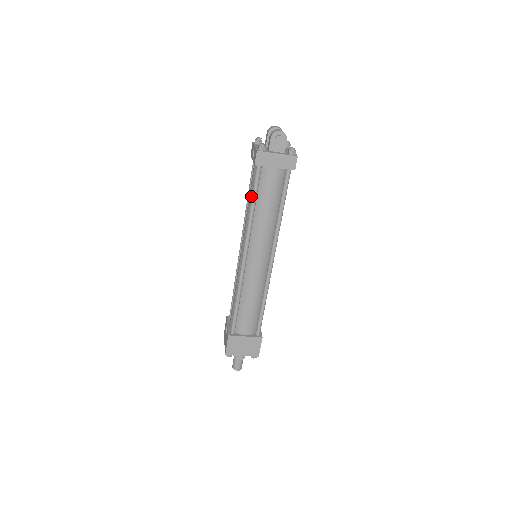
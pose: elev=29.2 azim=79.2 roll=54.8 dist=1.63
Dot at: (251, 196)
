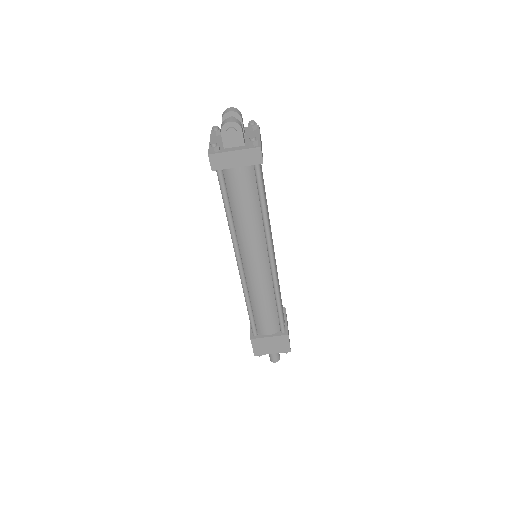
Dot at: occluded
